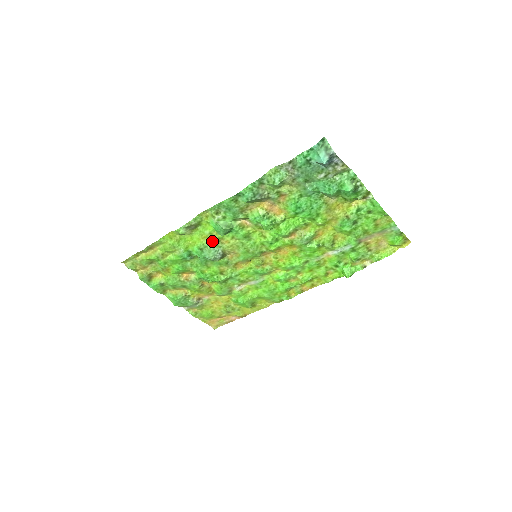
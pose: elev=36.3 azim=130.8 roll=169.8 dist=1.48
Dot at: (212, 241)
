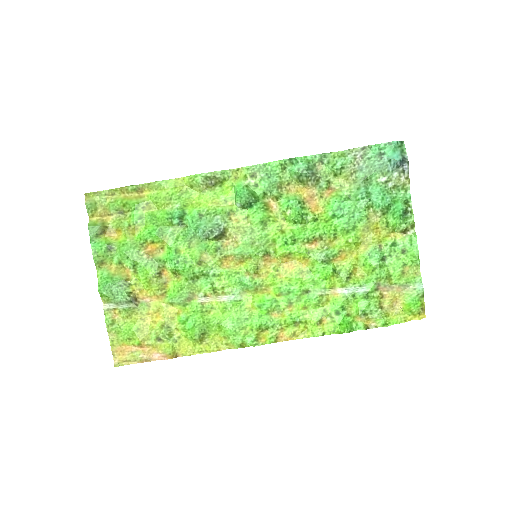
Dot at: (221, 210)
